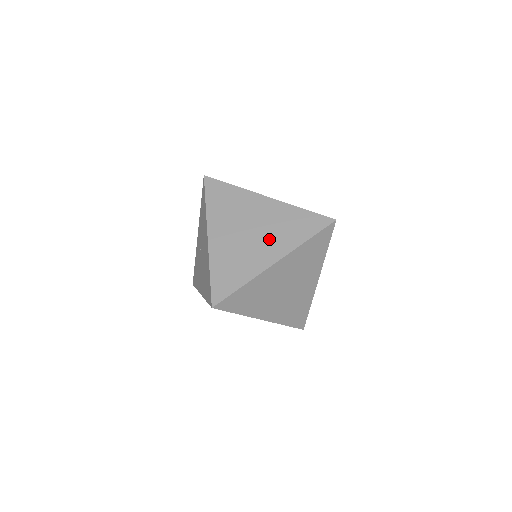
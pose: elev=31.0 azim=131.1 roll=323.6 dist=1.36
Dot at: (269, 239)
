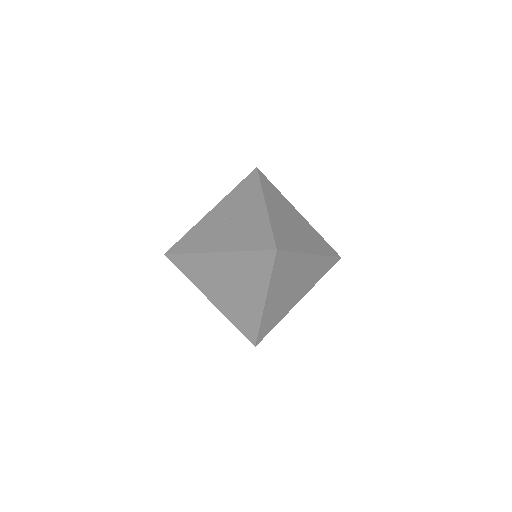
Dot at: (306, 237)
